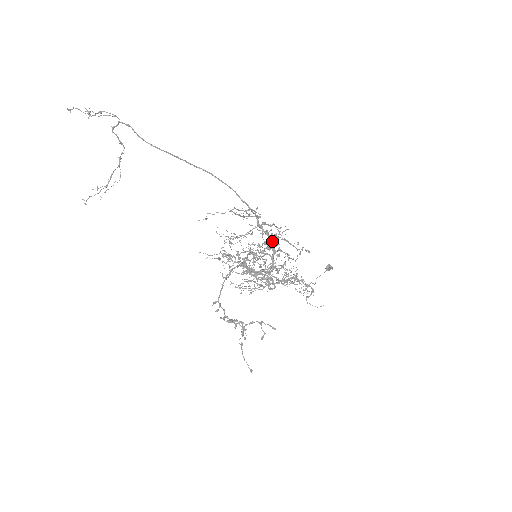
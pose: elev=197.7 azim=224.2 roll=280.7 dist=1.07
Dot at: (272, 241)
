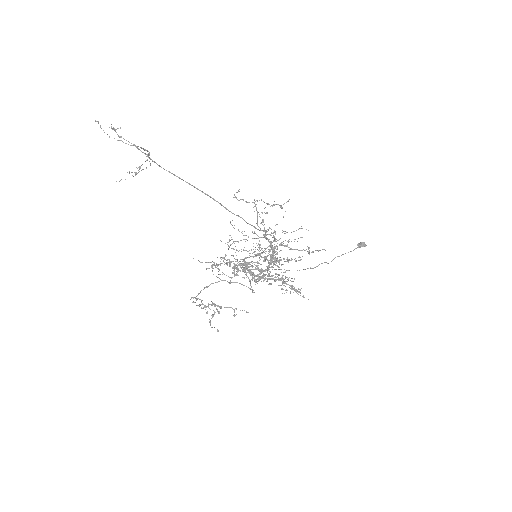
Dot at: (272, 253)
